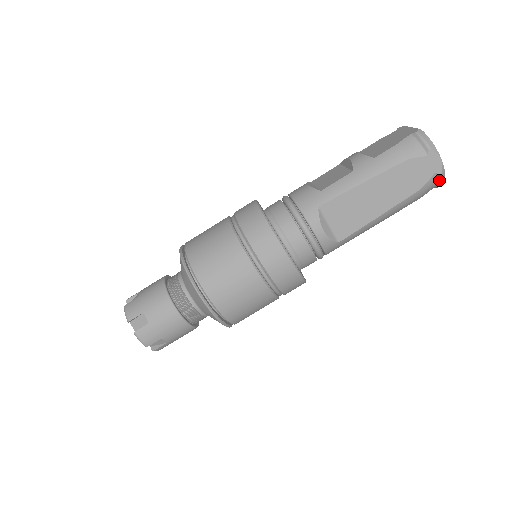
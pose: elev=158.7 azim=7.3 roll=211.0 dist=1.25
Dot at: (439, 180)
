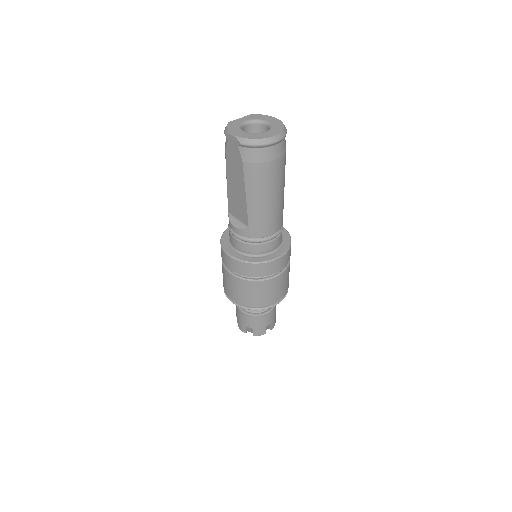
Dot at: (246, 146)
